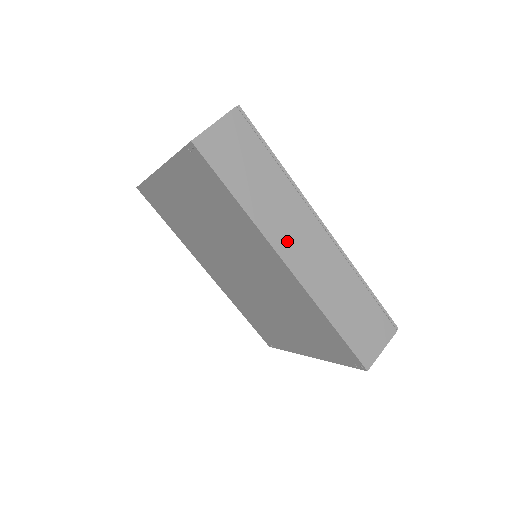
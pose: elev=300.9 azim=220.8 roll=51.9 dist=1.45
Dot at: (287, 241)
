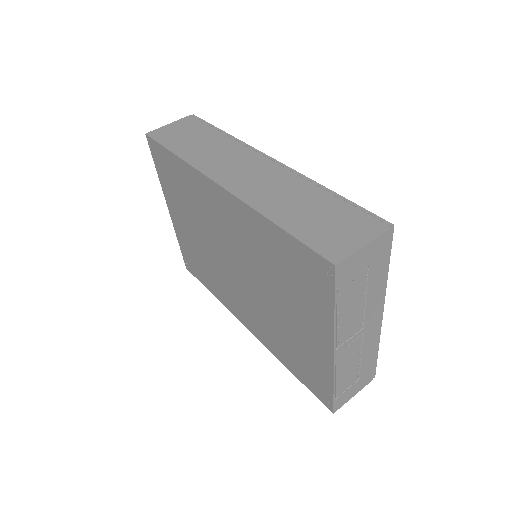
Dot at: (222, 170)
